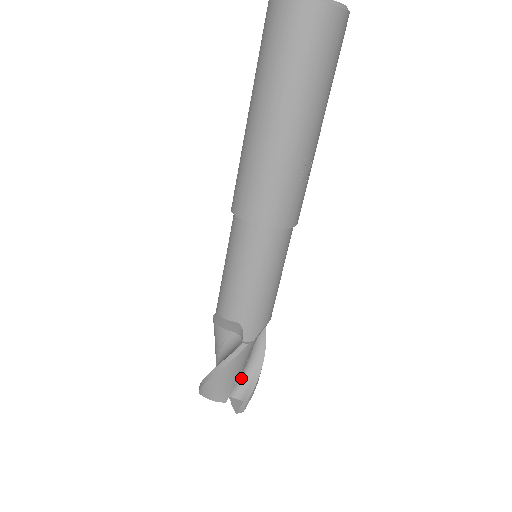
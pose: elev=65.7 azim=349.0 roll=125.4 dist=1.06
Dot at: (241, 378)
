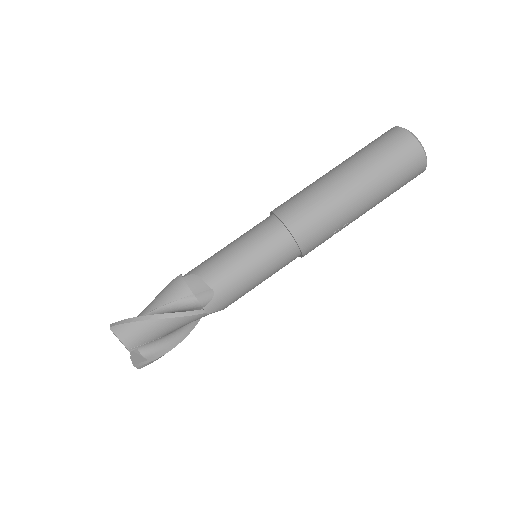
Dot at: (161, 339)
